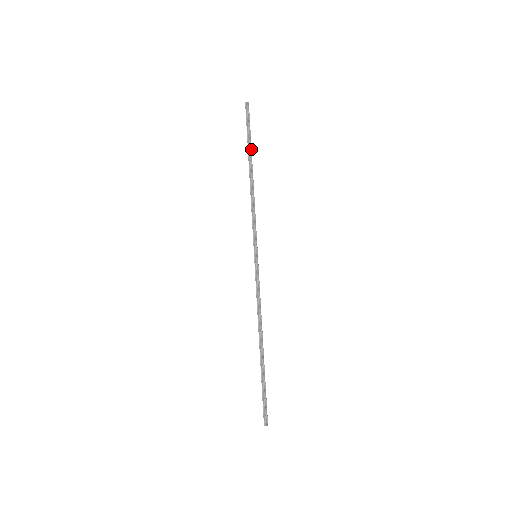
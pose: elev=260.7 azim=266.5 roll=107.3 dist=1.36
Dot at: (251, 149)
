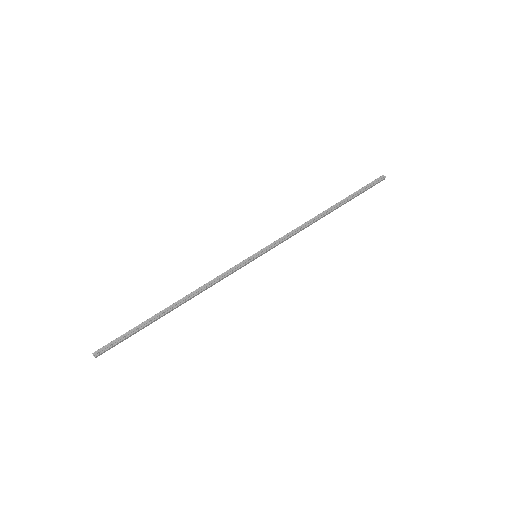
Dot at: (348, 200)
